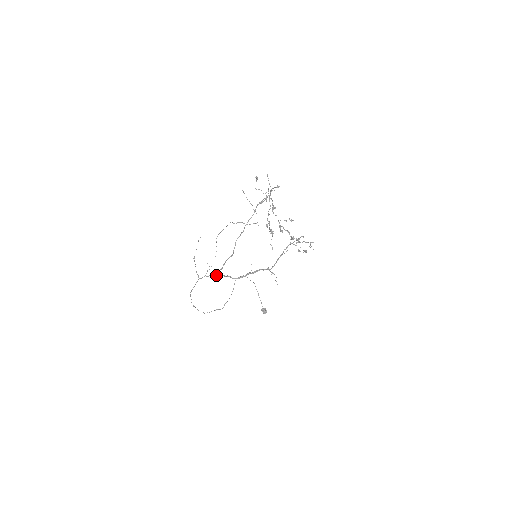
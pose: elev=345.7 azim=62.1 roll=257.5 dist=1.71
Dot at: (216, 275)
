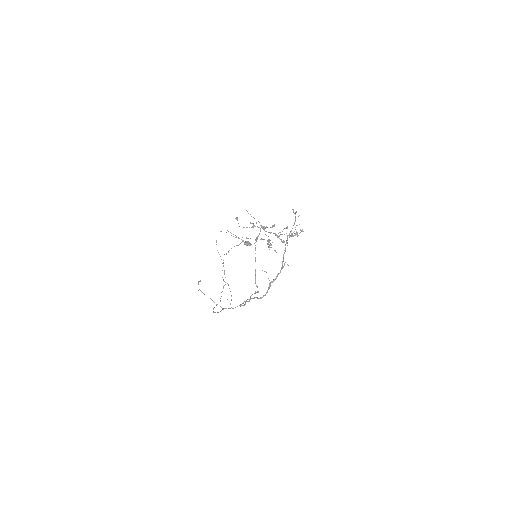
Dot at: occluded
